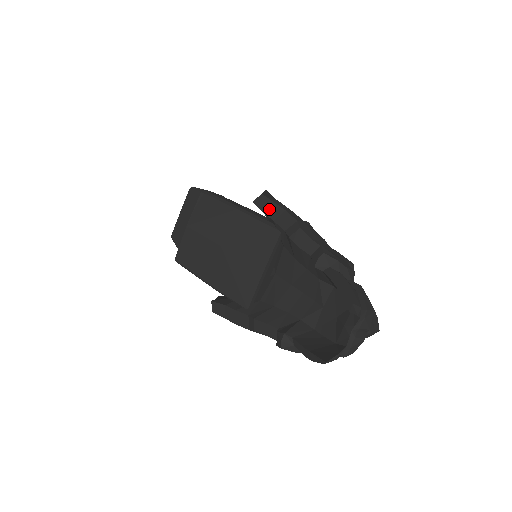
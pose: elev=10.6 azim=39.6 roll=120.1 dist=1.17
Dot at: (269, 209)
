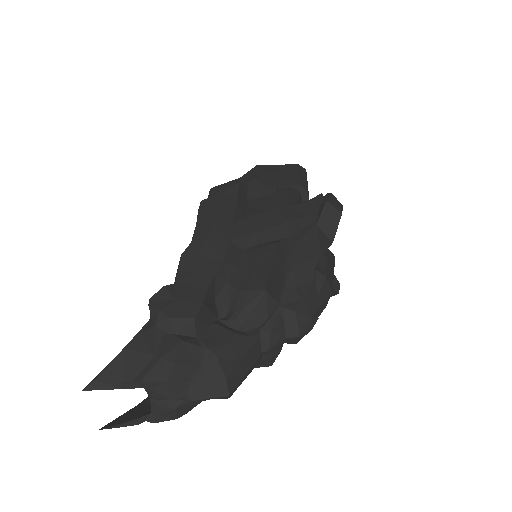
Dot at: occluded
